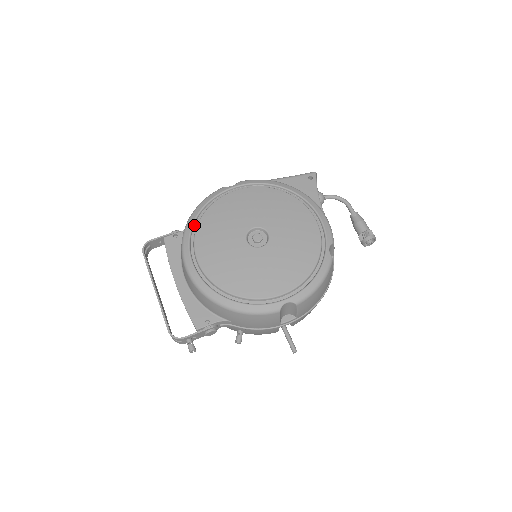
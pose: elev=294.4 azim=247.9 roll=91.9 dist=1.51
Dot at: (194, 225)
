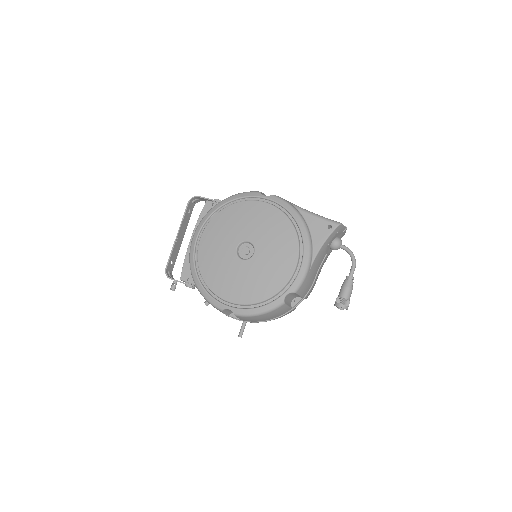
Dot at: (219, 209)
